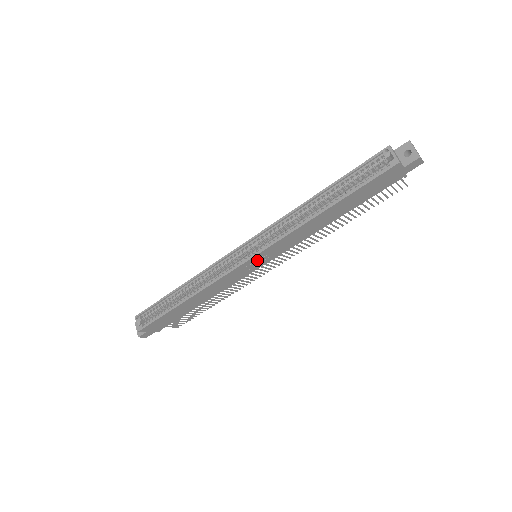
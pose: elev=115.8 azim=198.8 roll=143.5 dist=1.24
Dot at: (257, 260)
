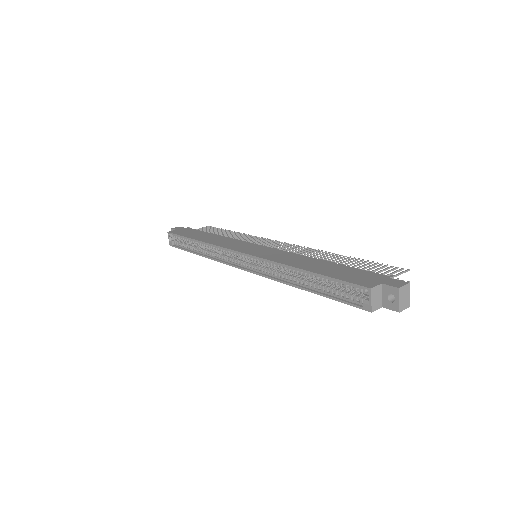
Dot at: occluded
